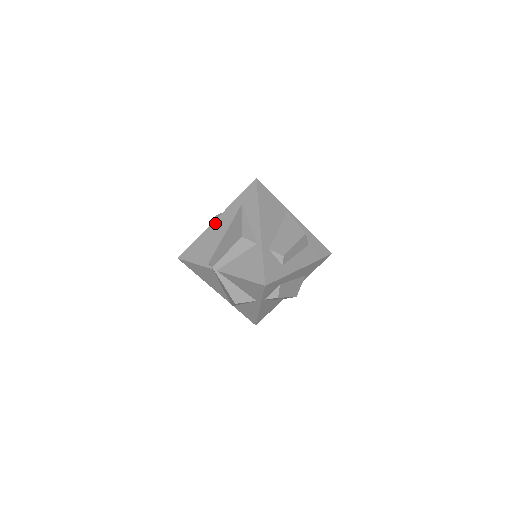
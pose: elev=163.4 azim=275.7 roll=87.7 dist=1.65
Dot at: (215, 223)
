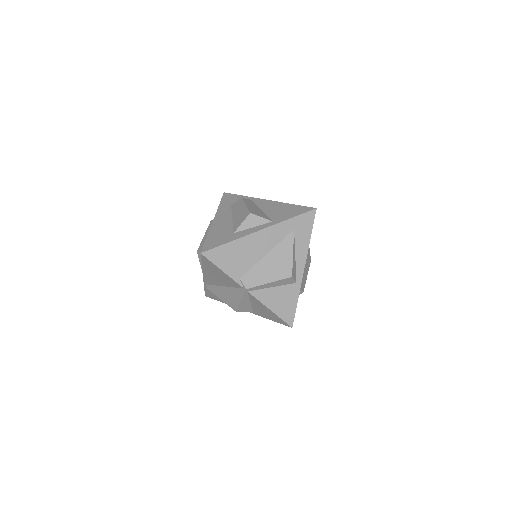
Dot at: (259, 235)
